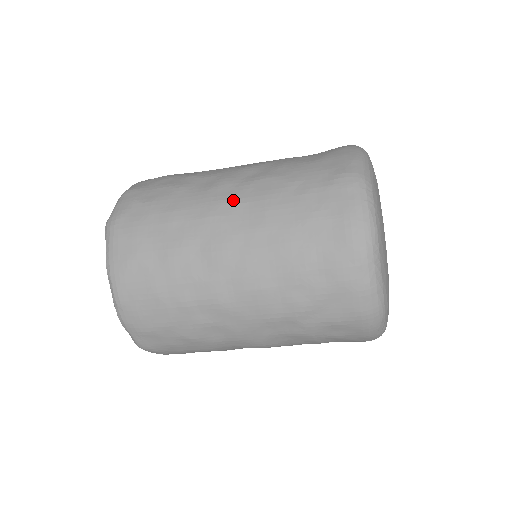
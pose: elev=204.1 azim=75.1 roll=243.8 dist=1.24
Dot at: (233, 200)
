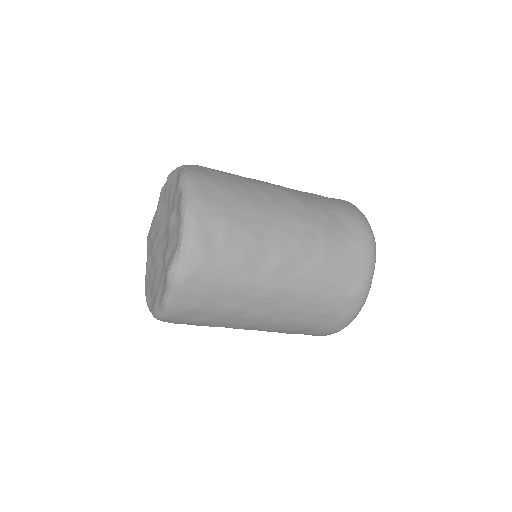
Dot at: (286, 289)
